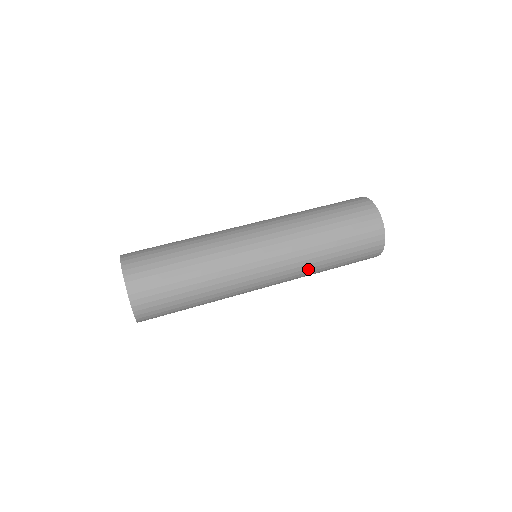
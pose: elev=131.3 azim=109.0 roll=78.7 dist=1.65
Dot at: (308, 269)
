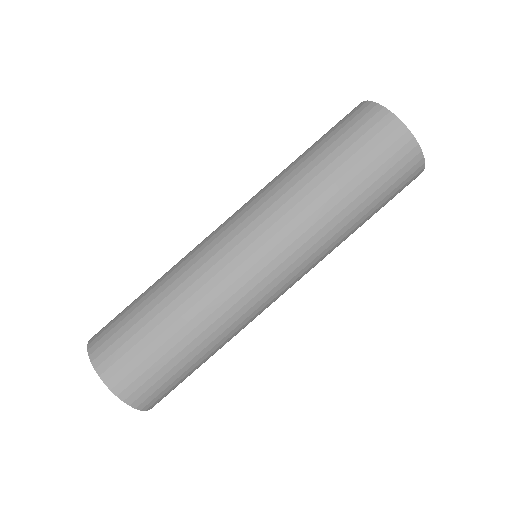
Dot at: occluded
